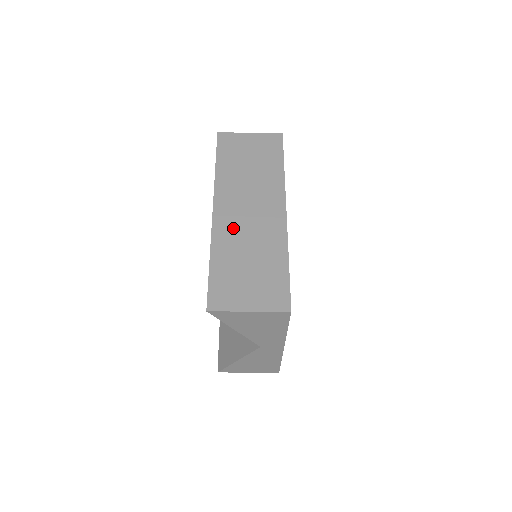
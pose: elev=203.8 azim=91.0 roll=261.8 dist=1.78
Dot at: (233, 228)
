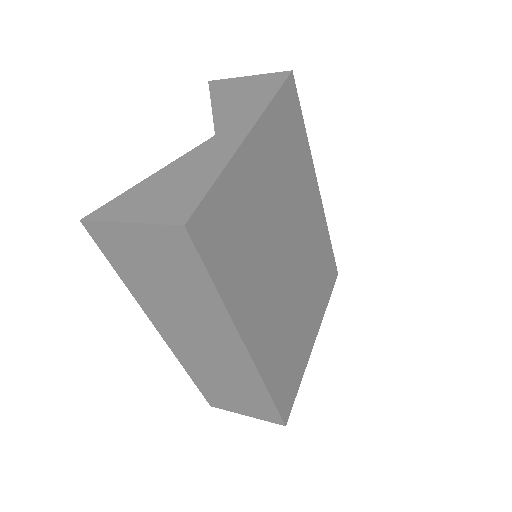
Dot at: (194, 356)
